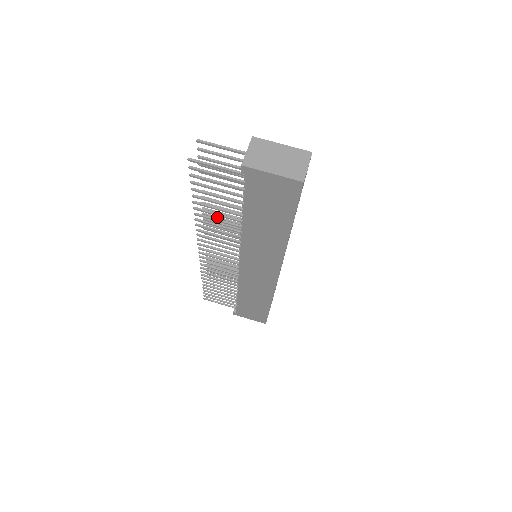
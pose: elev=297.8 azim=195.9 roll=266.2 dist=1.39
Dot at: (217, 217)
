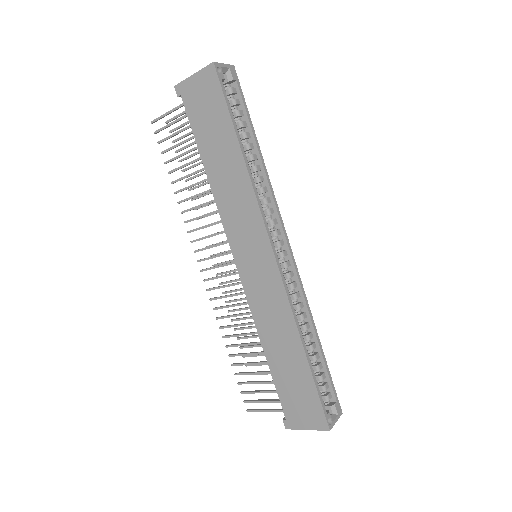
Dot at: occluded
